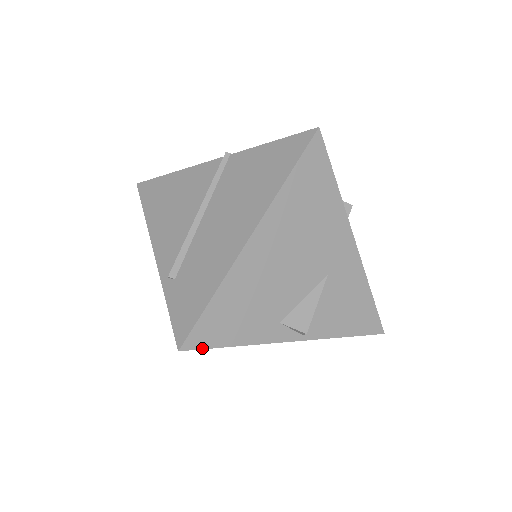
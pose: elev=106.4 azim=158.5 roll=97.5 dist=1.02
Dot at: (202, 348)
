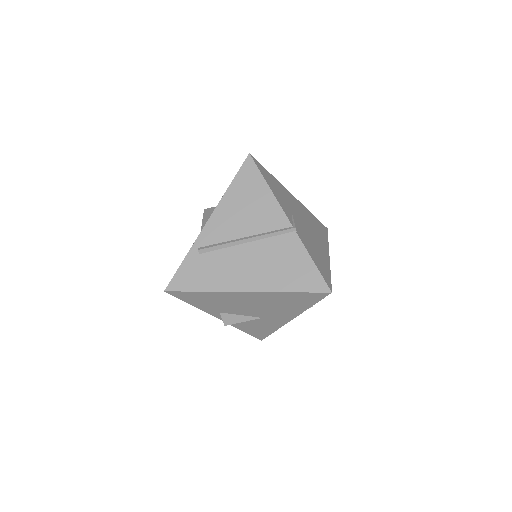
Dot at: occluded
